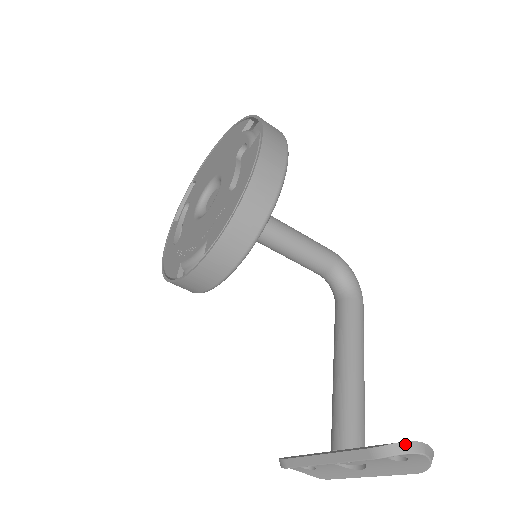
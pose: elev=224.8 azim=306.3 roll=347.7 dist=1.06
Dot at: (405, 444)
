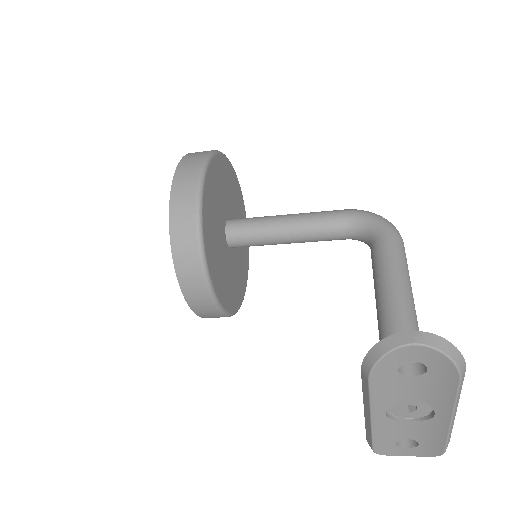
Dot at: (382, 342)
